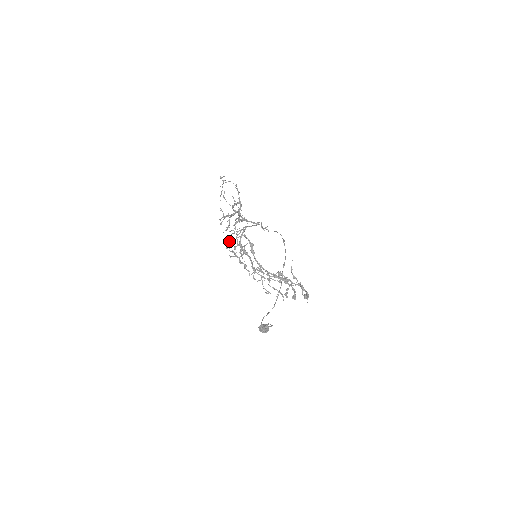
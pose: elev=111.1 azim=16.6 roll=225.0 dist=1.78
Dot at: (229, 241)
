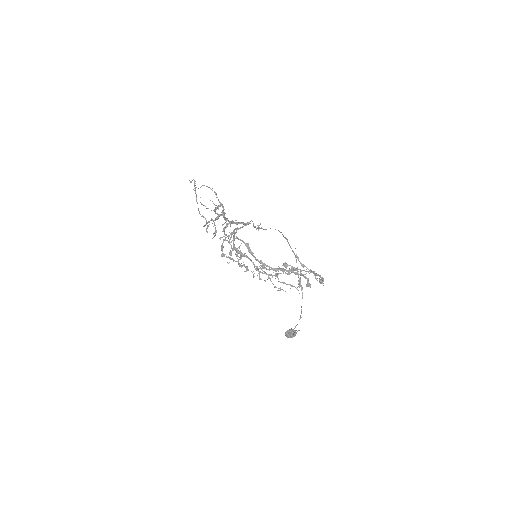
Dot at: (222, 249)
